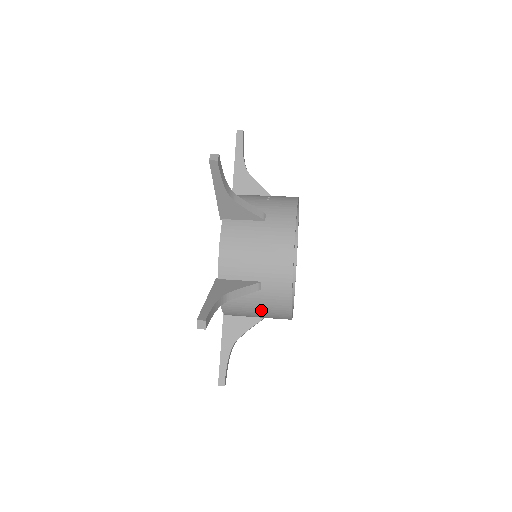
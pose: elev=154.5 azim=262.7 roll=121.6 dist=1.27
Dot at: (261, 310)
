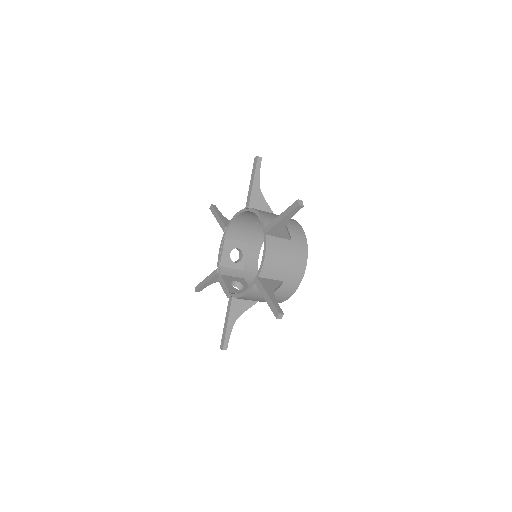
Dot at: (289, 261)
